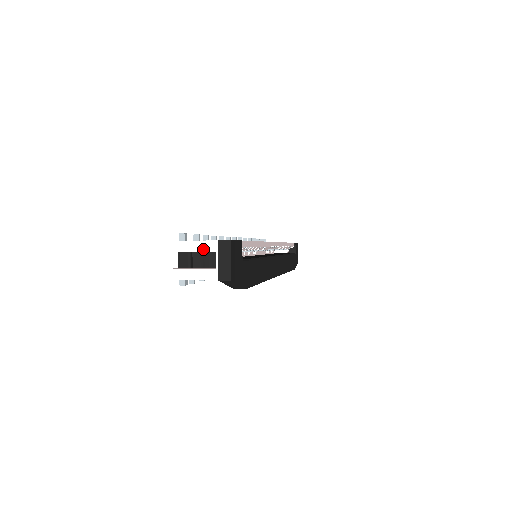
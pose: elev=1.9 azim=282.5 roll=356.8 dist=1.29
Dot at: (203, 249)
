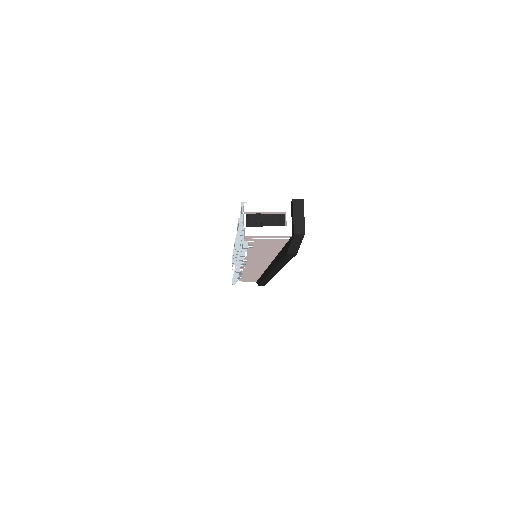
Dot at: (275, 209)
